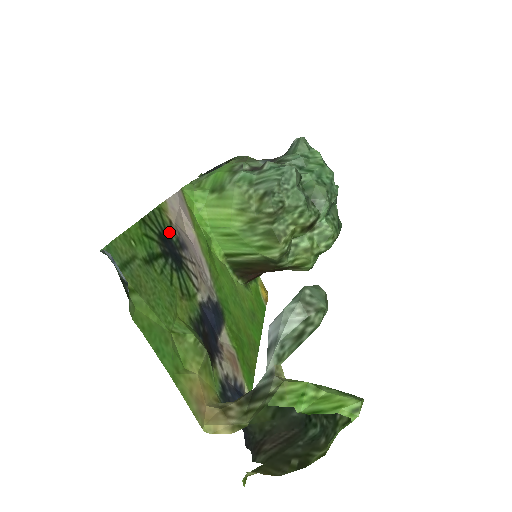
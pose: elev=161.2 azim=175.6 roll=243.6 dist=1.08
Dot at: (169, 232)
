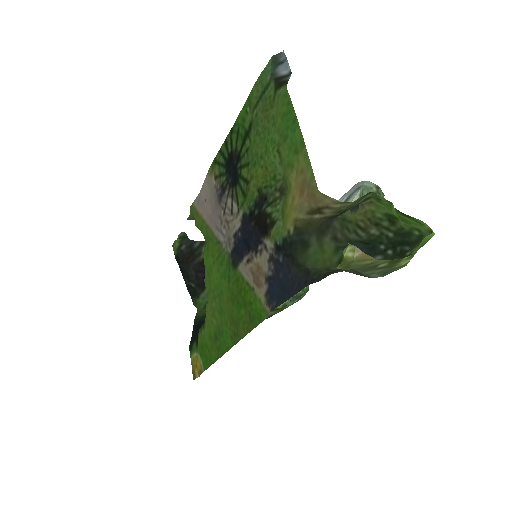
Dot at: (223, 171)
